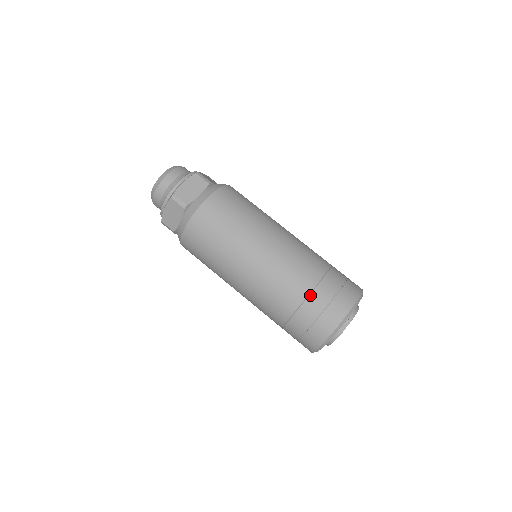
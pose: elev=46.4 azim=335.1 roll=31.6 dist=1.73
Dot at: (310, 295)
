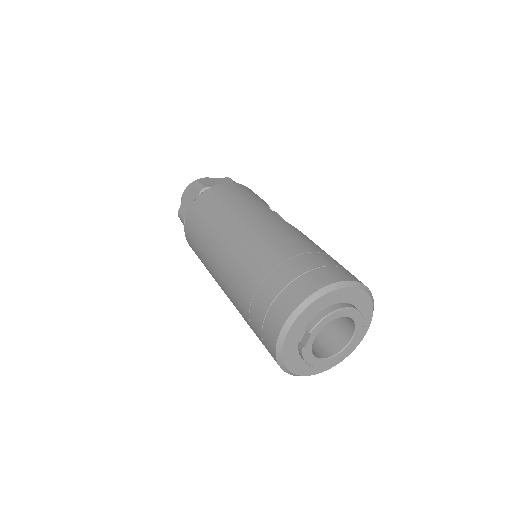
Dot at: (252, 301)
